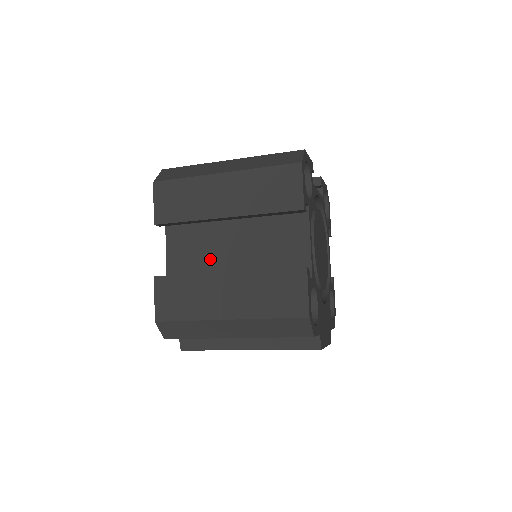
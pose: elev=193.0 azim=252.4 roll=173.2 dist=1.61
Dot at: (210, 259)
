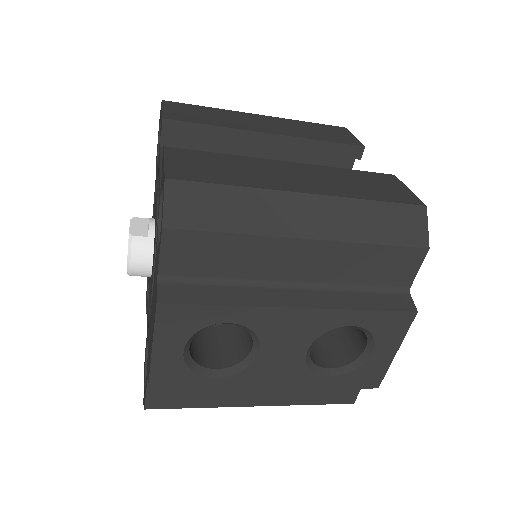
Dot at: occluded
